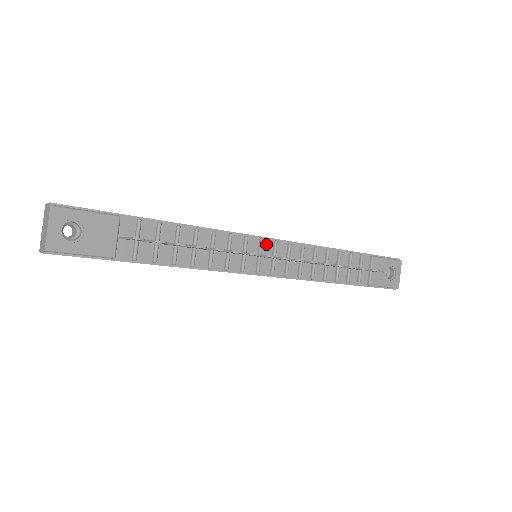
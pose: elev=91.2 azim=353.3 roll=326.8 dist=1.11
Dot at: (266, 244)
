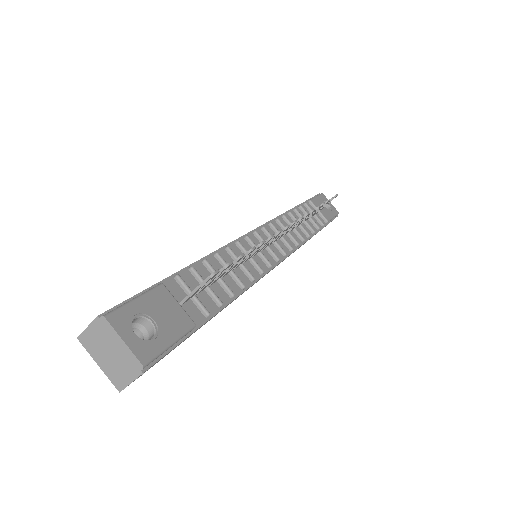
Dot at: occluded
